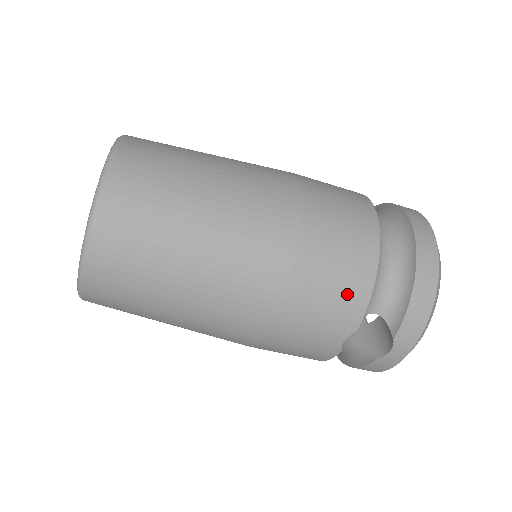
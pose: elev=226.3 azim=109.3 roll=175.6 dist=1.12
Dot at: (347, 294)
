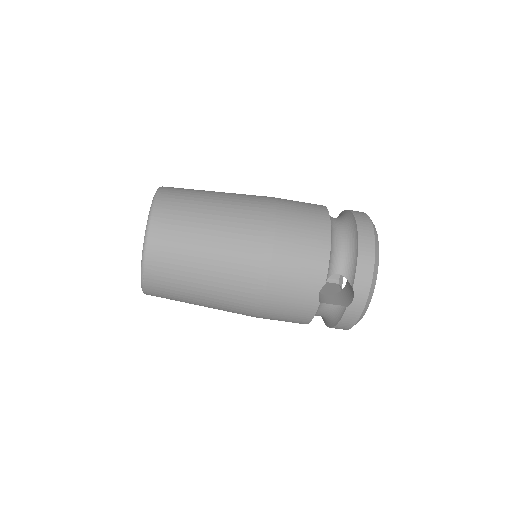
Dot at: (313, 258)
